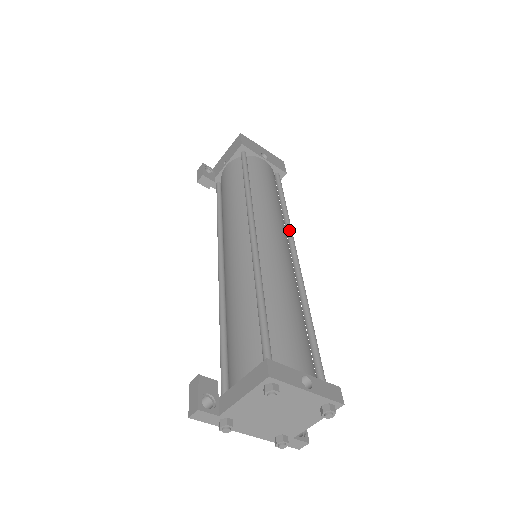
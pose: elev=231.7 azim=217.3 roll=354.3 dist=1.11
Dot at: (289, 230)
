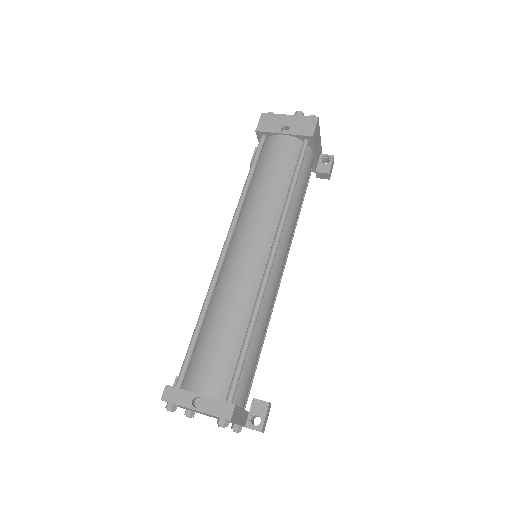
Dot at: (278, 225)
